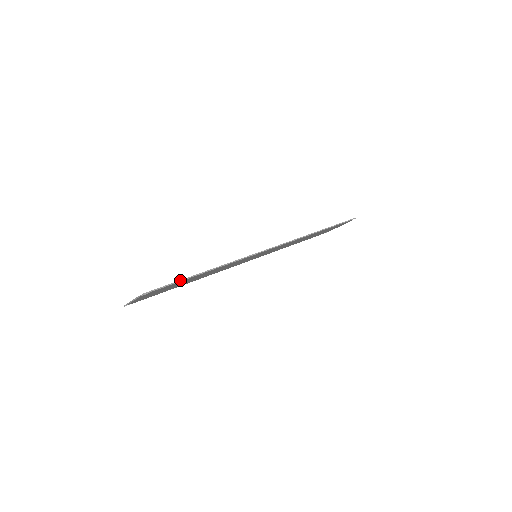
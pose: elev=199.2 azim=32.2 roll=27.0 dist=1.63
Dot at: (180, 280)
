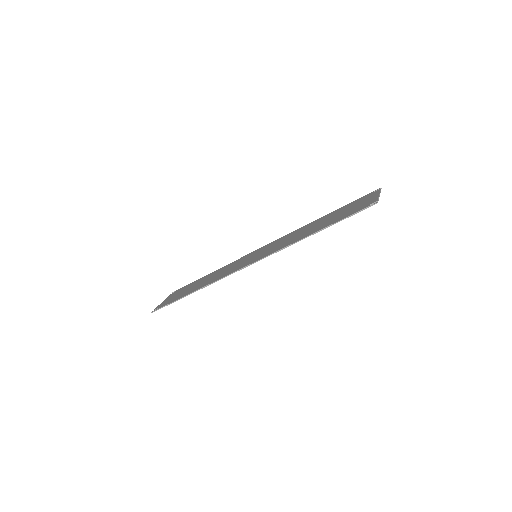
Dot at: (173, 301)
